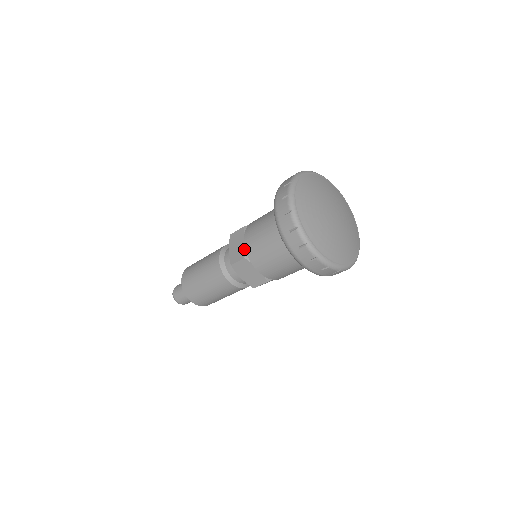
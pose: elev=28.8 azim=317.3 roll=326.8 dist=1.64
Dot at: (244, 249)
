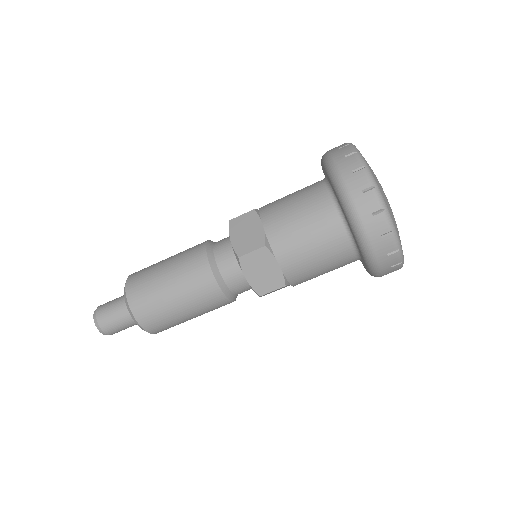
Dot at: occluded
